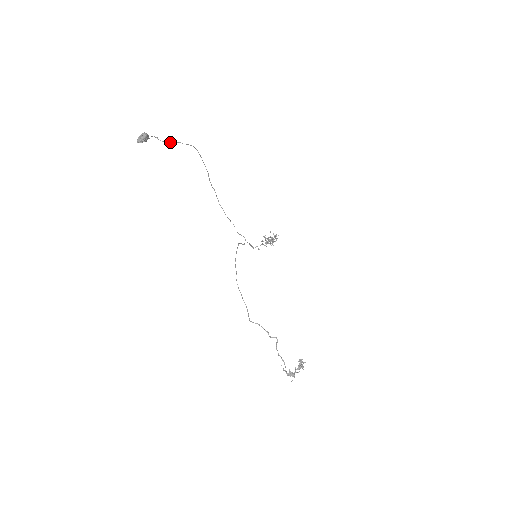
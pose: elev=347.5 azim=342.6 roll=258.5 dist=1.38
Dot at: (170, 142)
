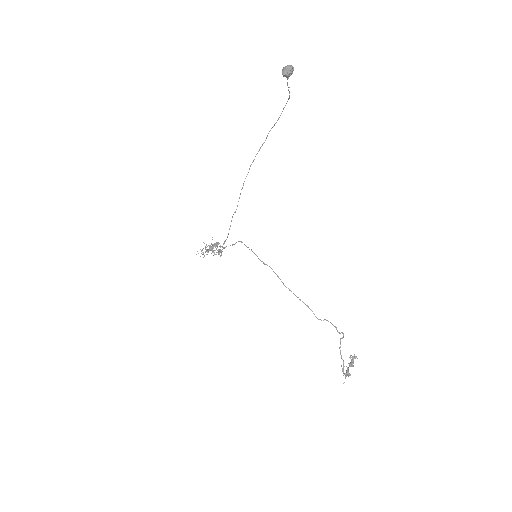
Dot at: occluded
